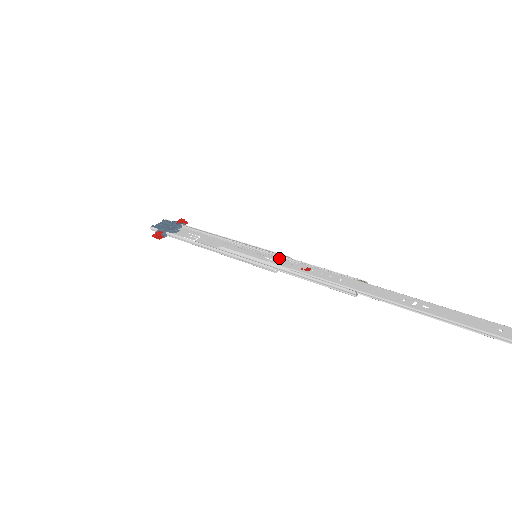
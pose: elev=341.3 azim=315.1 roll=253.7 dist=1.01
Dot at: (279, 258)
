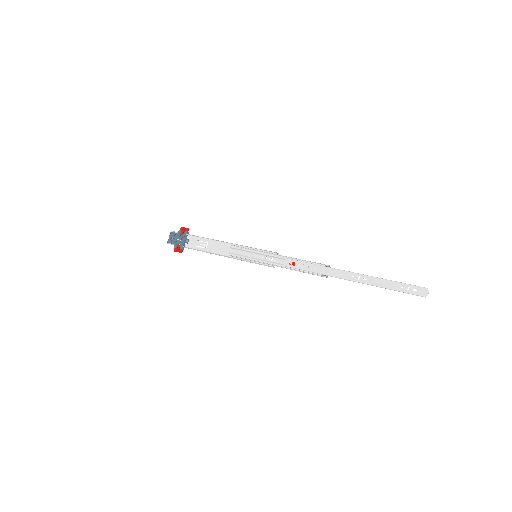
Dot at: (271, 254)
